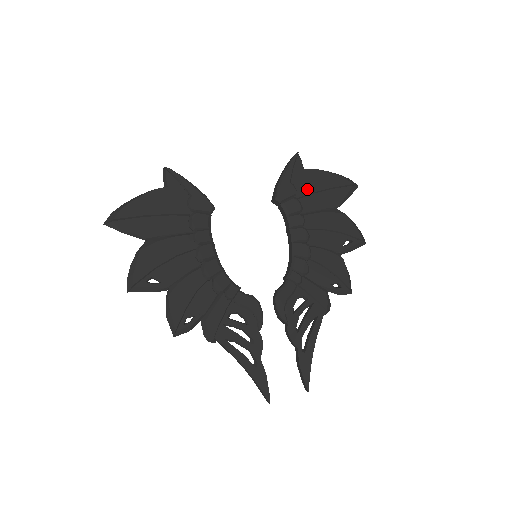
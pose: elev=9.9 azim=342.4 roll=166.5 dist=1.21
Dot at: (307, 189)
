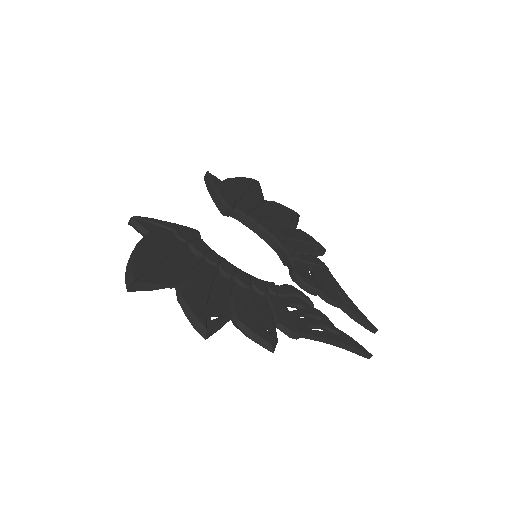
Dot at: (238, 193)
